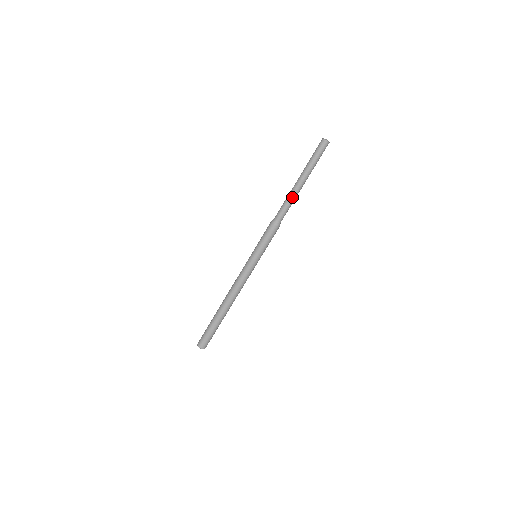
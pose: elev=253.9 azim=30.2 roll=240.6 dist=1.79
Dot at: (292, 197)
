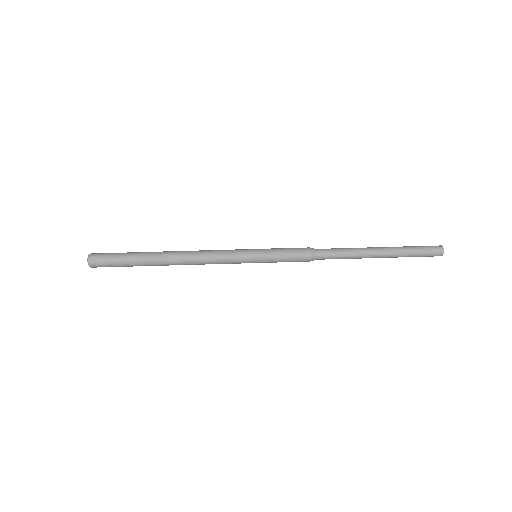
Dot at: (356, 254)
